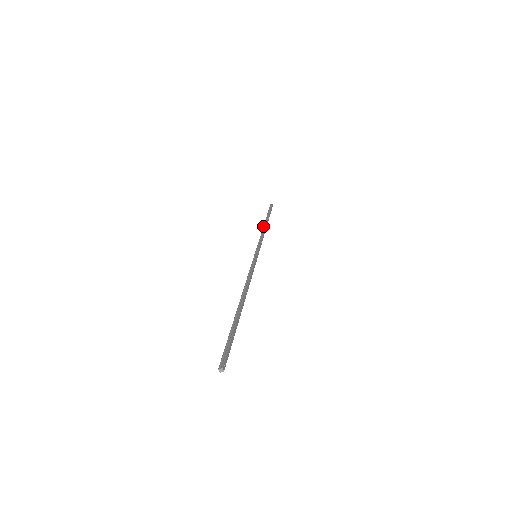
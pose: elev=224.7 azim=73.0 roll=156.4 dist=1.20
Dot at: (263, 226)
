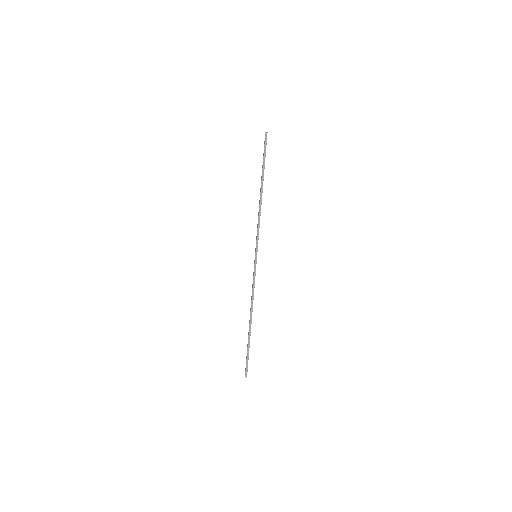
Dot at: (260, 197)
